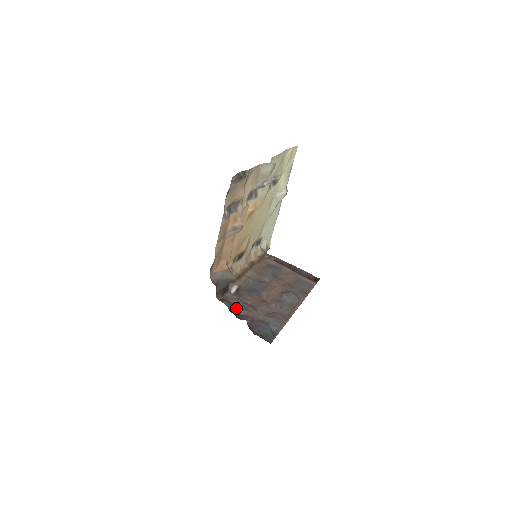
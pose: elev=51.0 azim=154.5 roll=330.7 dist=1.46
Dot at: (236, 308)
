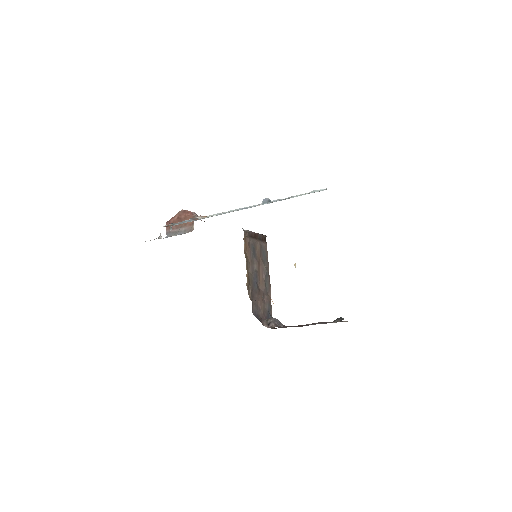
Dot at: (257, 312)
